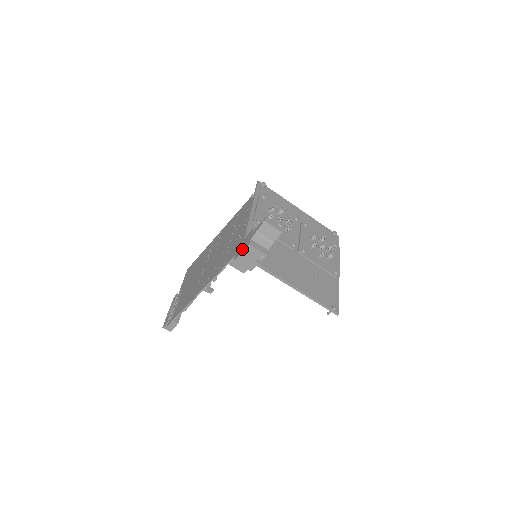
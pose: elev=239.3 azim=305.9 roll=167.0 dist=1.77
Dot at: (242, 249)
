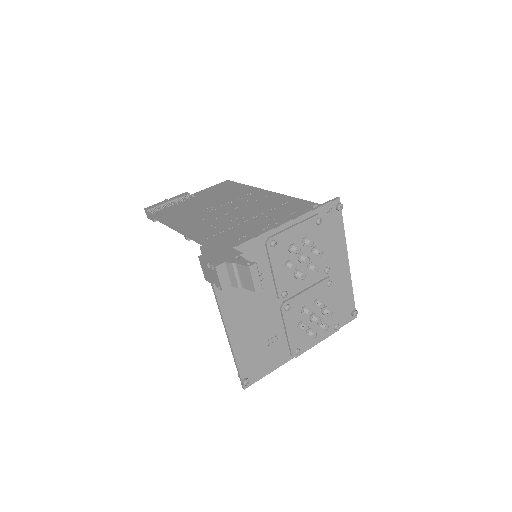
Dot at: (212, 258)
